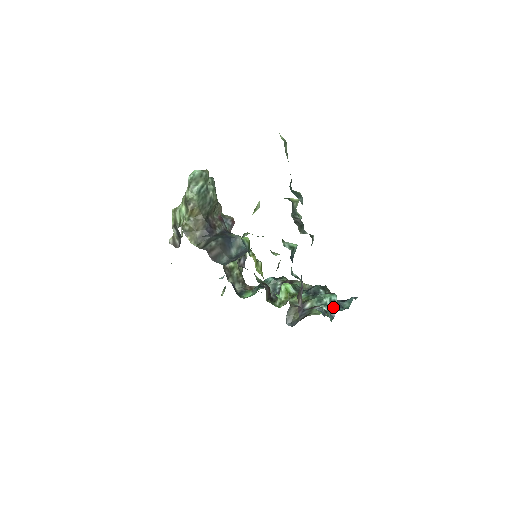
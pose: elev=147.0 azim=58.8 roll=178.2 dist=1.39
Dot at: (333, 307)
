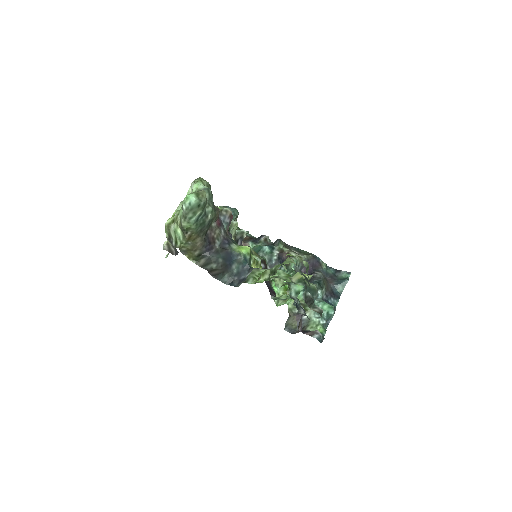
Dot at: (329, 318)
